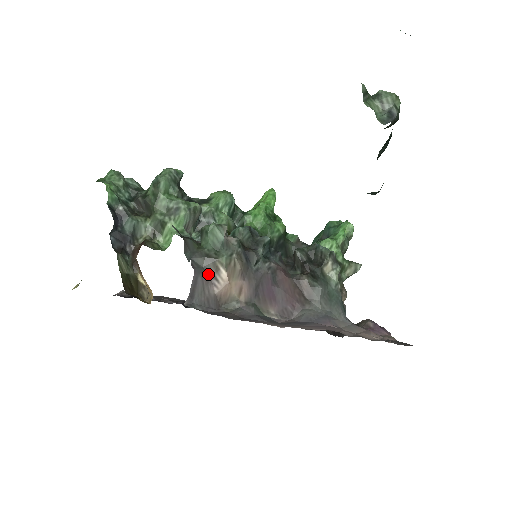
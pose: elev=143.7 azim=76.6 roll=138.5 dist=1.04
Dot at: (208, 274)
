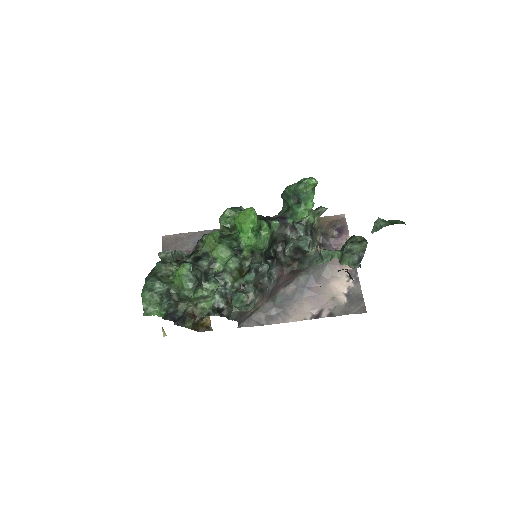
Dot at: (244, 314)
